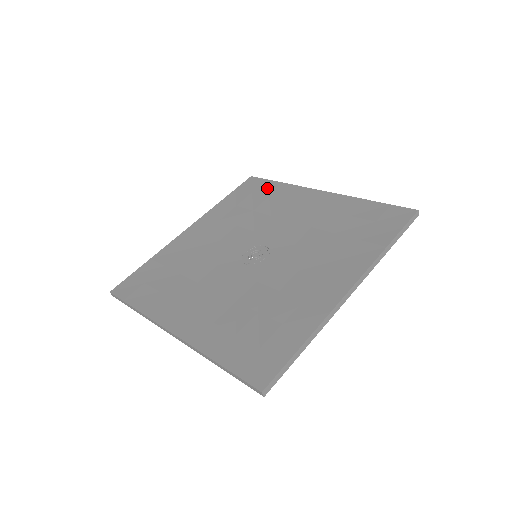
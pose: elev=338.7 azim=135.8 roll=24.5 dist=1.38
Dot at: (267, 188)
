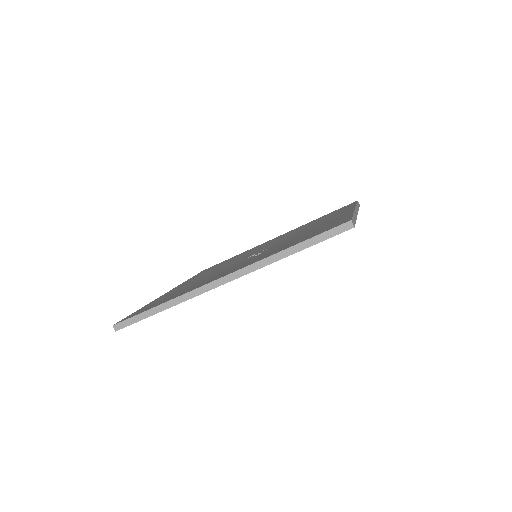
Dot at: (344, 208)
